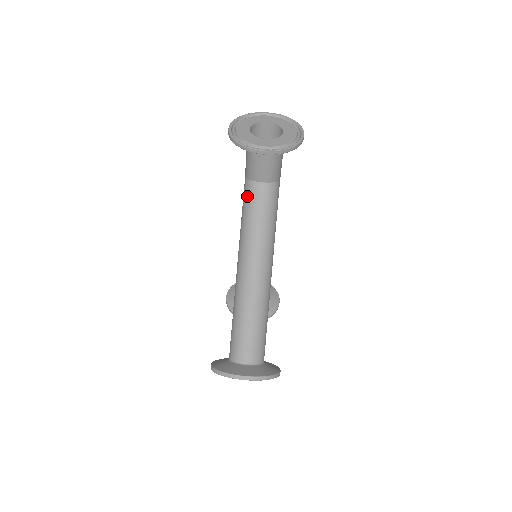
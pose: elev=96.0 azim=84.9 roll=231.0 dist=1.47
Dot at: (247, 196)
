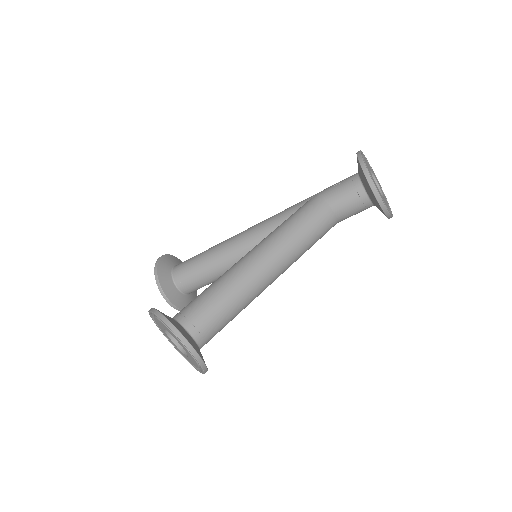
Dot at: (313, 209)
